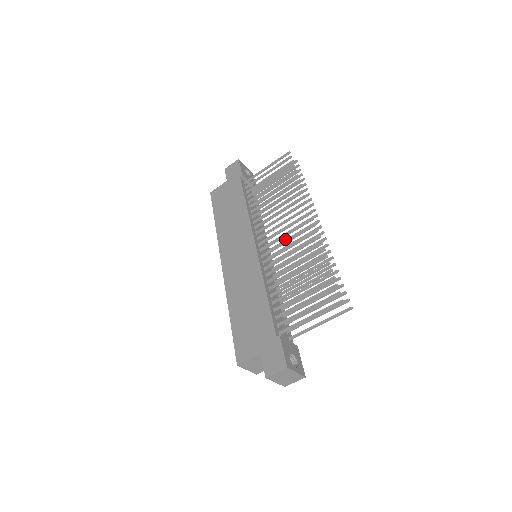
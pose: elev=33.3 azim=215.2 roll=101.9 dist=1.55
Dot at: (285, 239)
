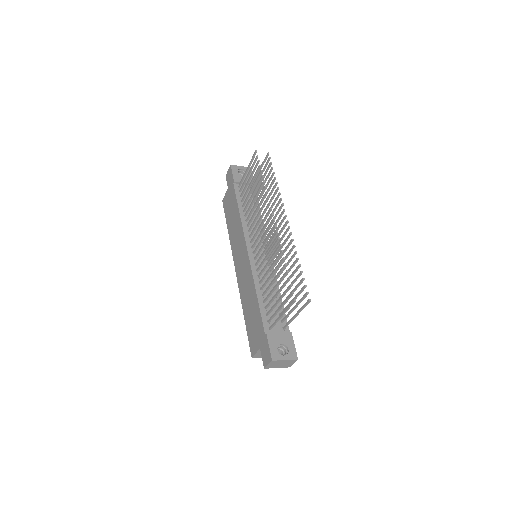
Dot at: (271, 236)
